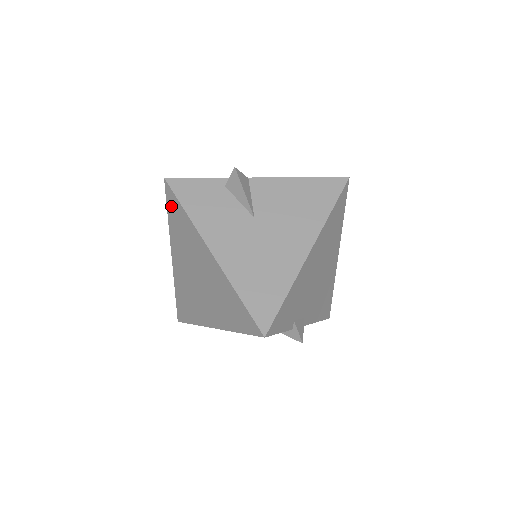
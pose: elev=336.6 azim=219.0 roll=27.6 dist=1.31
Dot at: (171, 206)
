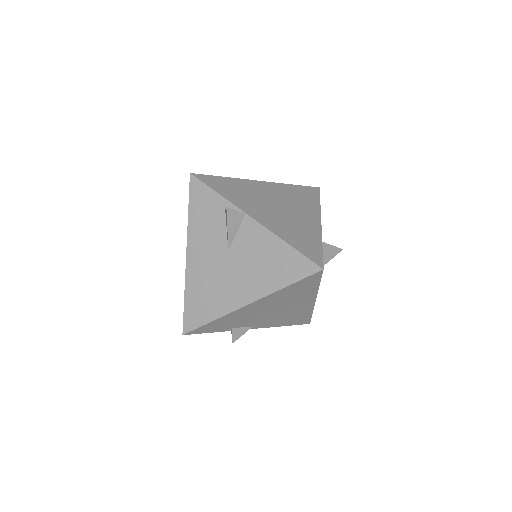
Dot at: occluded
